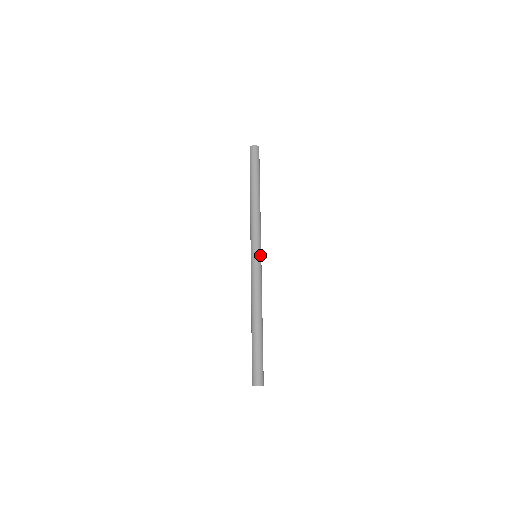
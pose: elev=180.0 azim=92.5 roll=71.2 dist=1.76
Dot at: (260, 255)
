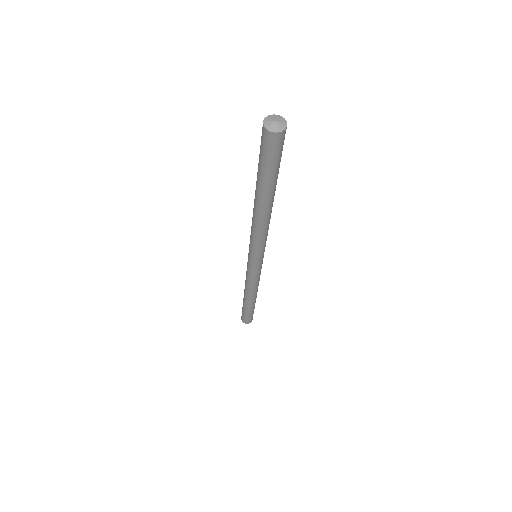
Dot at: occluded
